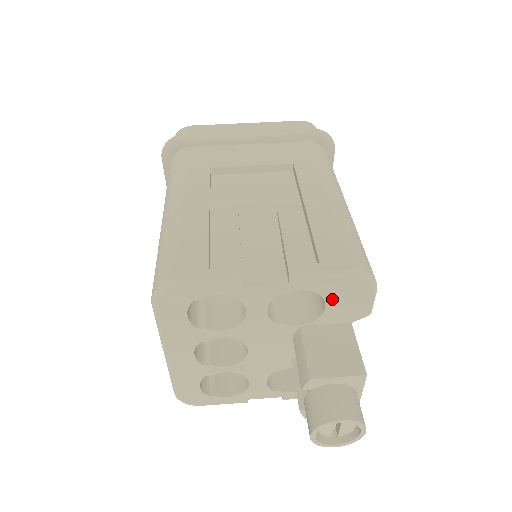
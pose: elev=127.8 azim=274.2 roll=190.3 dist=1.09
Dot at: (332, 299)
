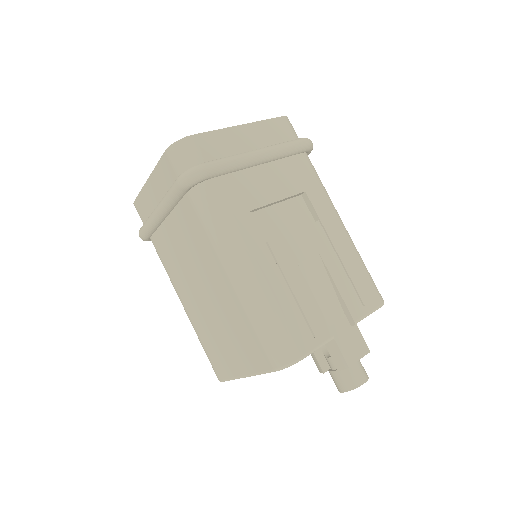
Dot at: occluded
